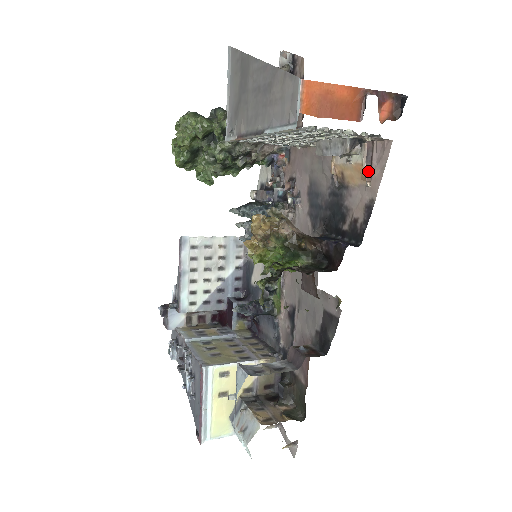
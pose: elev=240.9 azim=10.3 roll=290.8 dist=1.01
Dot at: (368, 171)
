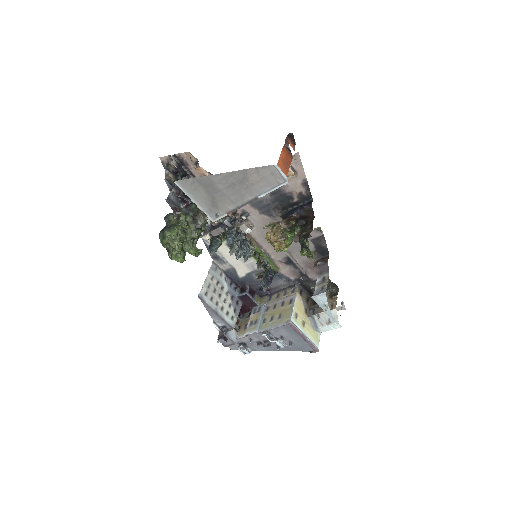
Dot at: (294, 171)
